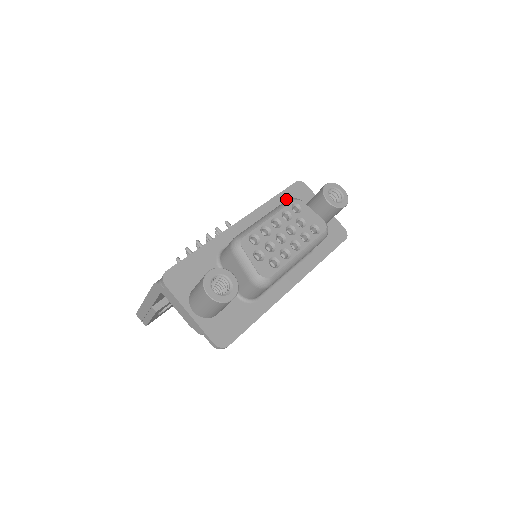
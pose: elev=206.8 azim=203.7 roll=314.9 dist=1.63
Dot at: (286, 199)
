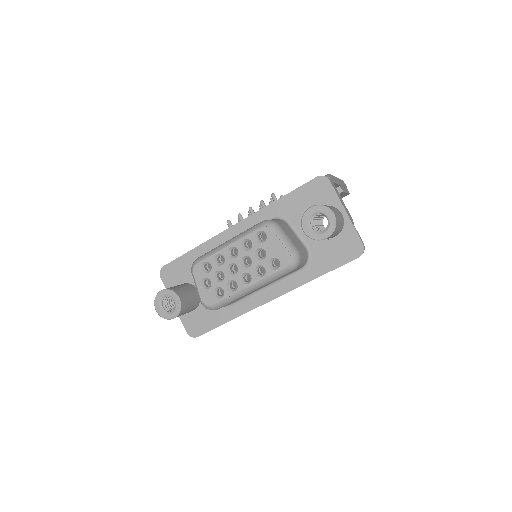
Dot at: (295, 201)
